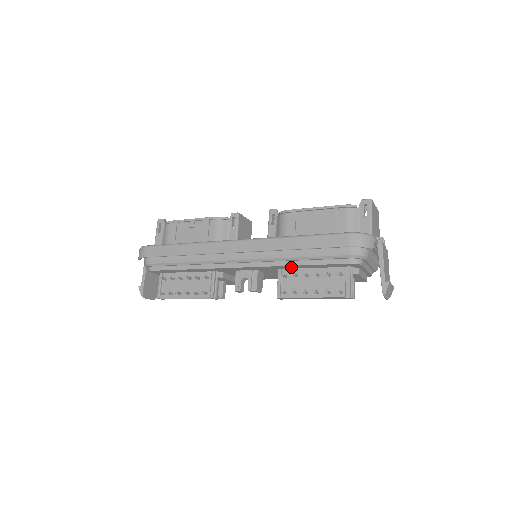
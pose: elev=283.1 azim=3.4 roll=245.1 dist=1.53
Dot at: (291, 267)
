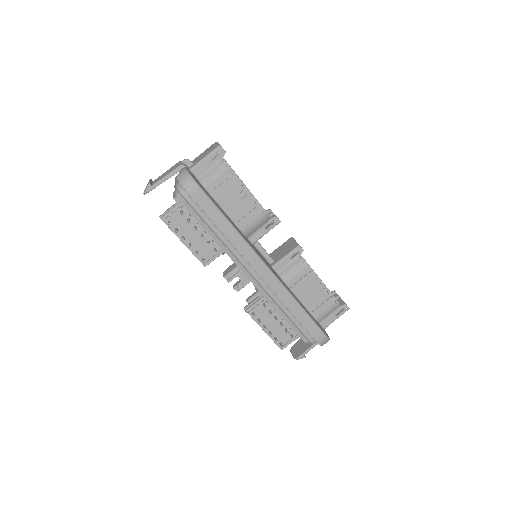
Dot at: occluded
